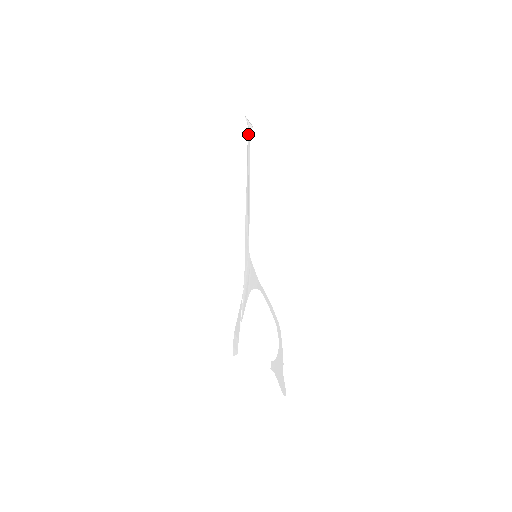
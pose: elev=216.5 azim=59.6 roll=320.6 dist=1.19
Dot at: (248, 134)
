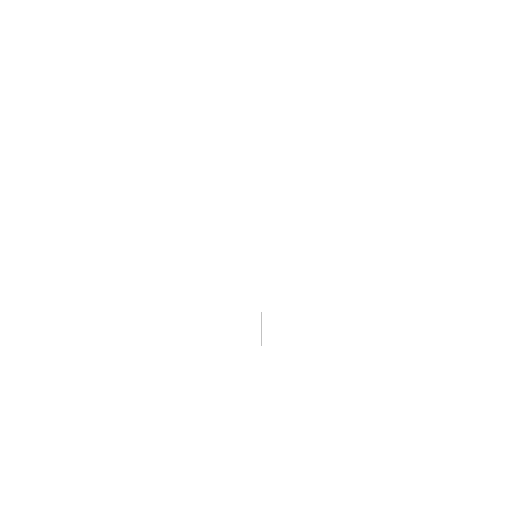
Dot at: occluded
